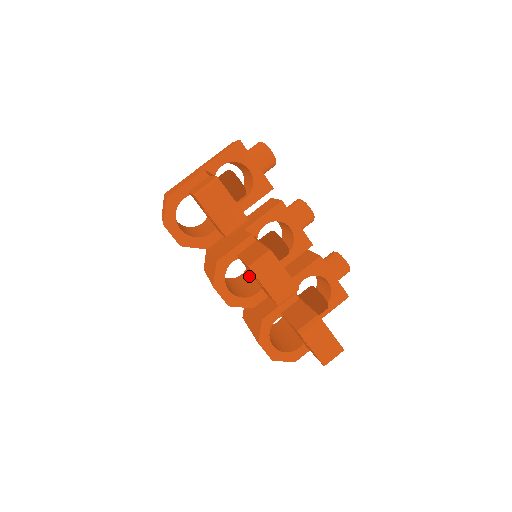
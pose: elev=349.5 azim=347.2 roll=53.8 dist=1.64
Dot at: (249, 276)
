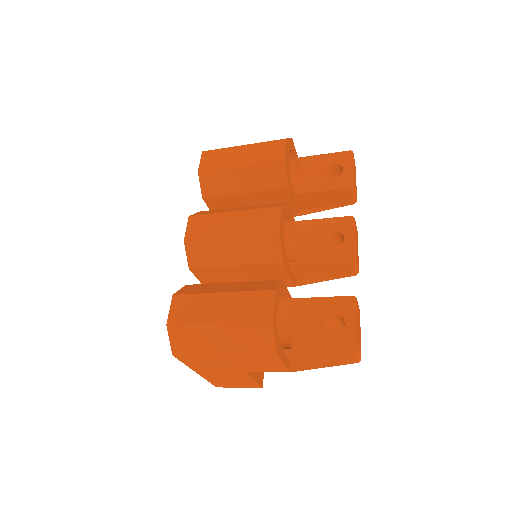
Dot at: occluded
